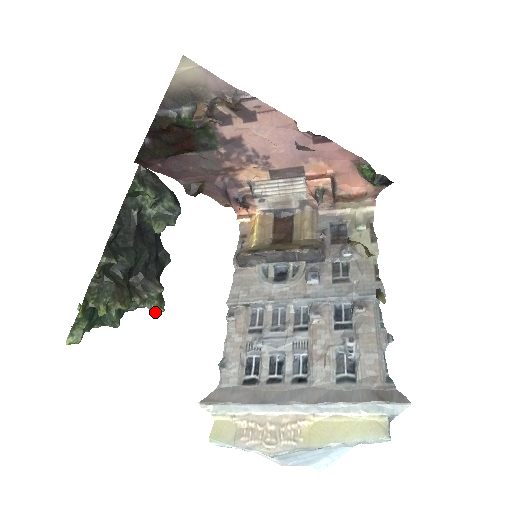
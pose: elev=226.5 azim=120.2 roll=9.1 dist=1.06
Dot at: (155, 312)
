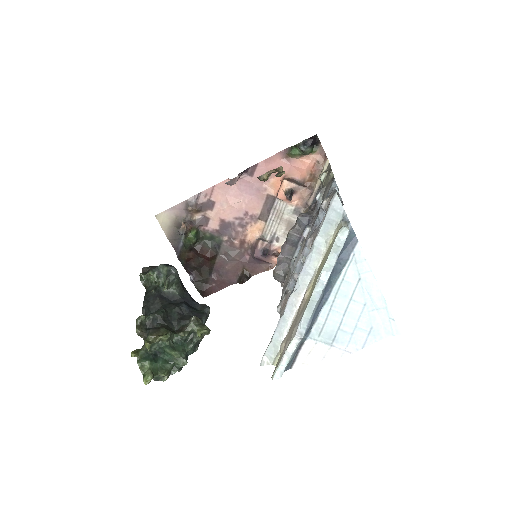
Dot at: (200, 334)
